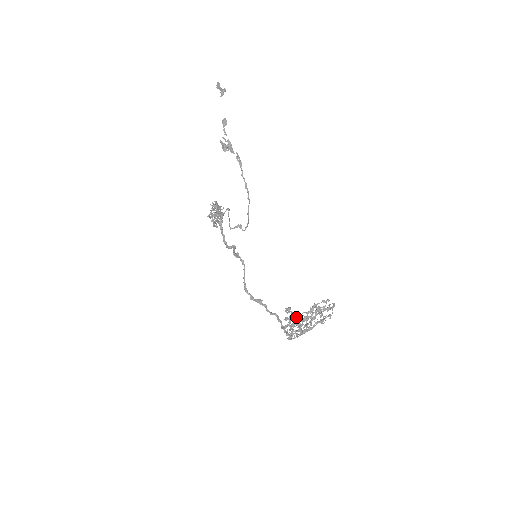
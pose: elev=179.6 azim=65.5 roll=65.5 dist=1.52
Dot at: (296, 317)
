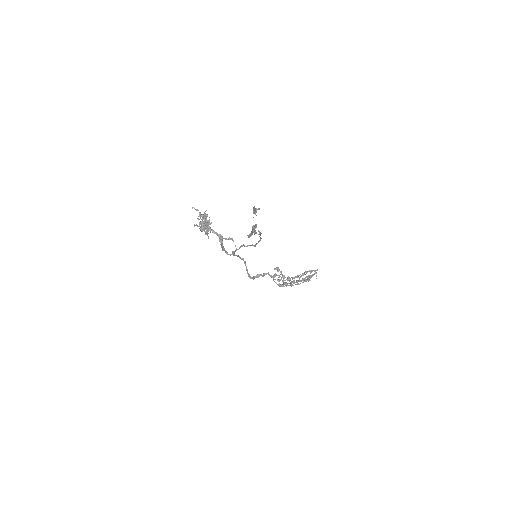
Dot at: (288, 280)
